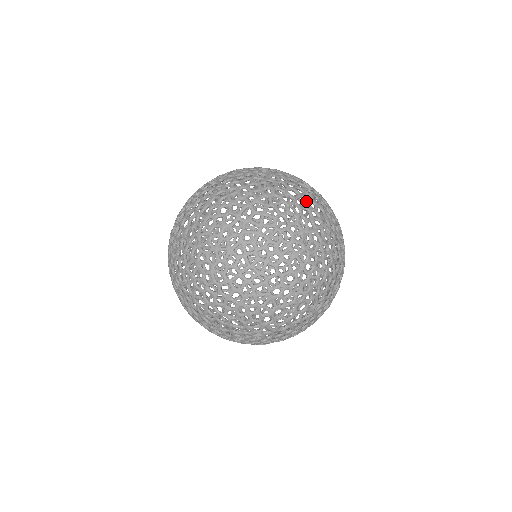
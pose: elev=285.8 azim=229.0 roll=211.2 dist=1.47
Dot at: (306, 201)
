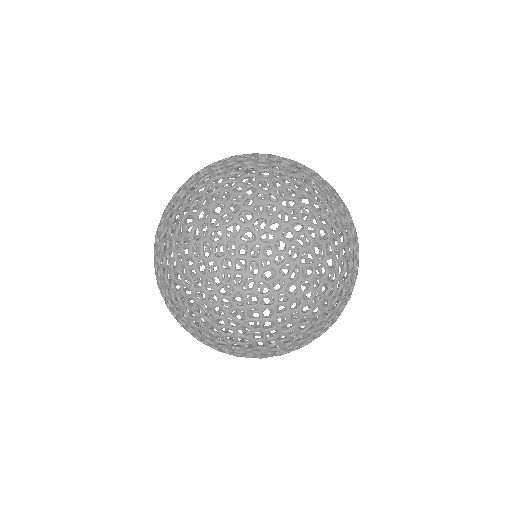
Dot at: (318, 174)
